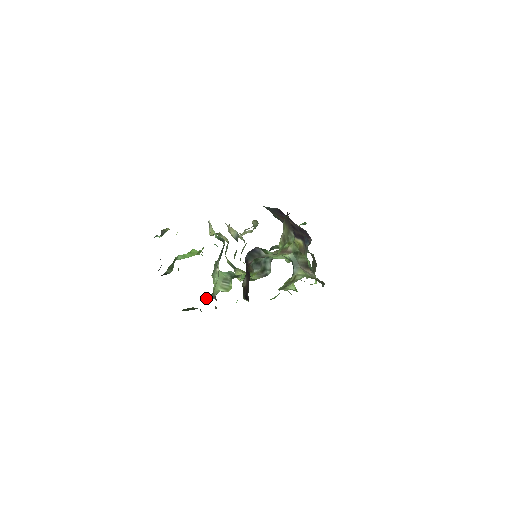
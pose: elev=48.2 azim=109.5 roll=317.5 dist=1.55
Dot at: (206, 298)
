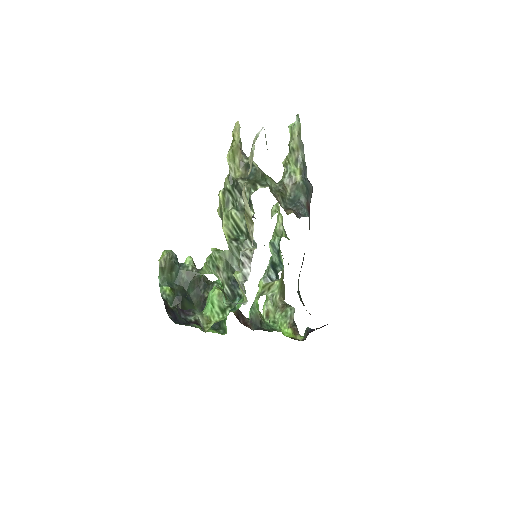
Dot at: (197, 286)
